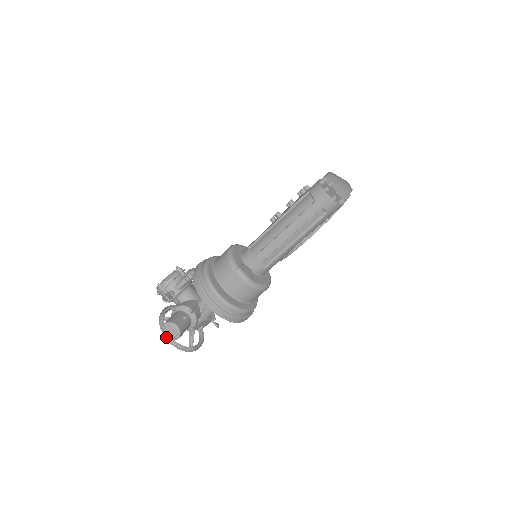
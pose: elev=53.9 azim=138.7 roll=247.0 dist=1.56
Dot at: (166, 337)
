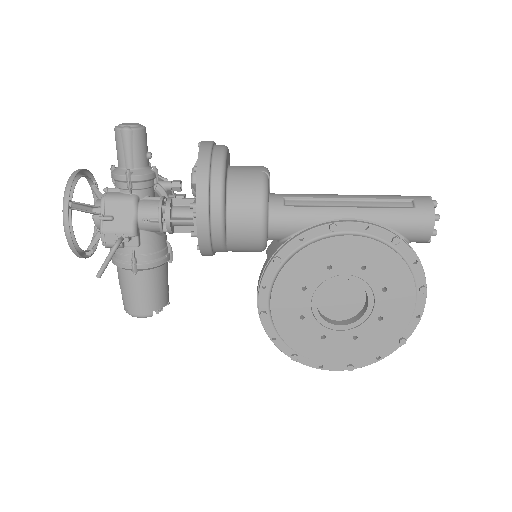
Dot at: (82, 169)
